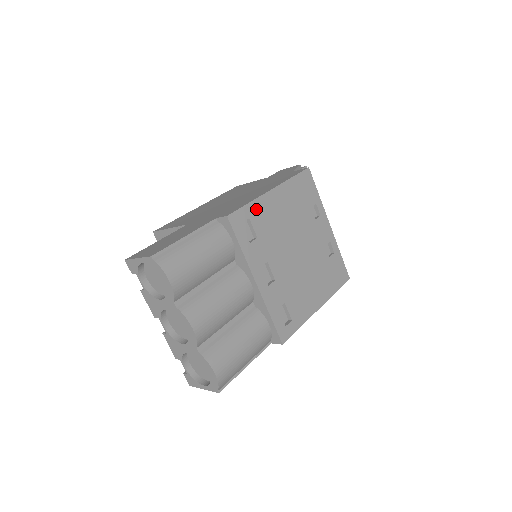
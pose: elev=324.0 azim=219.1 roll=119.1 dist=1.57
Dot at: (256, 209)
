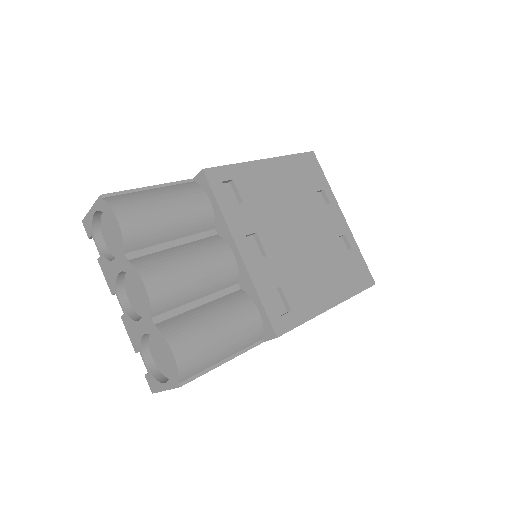
Dot at: (242, 173)
